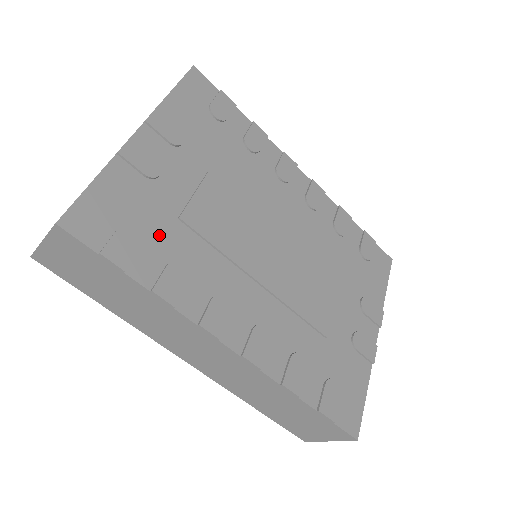
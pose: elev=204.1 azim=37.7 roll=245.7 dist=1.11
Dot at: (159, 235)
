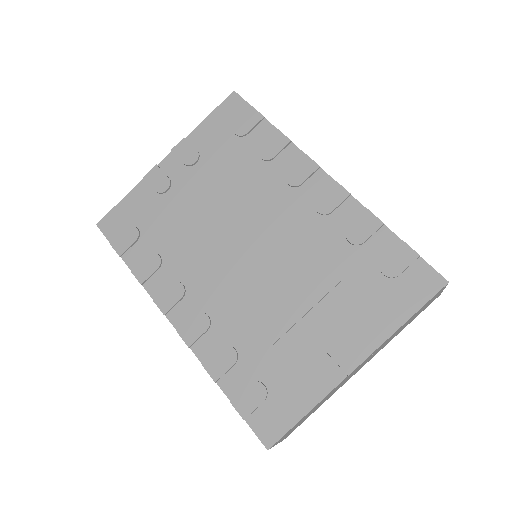
Dot at: (151, 234)
